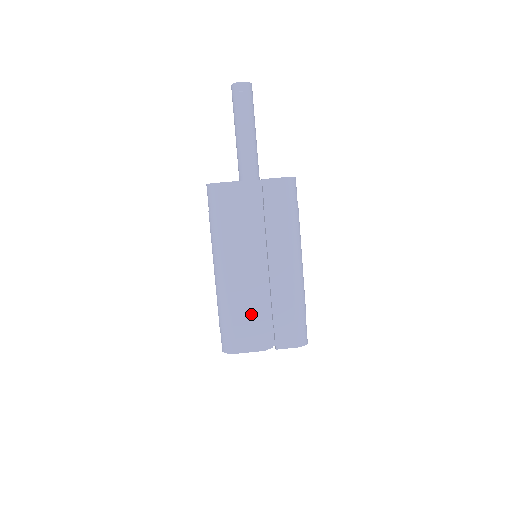
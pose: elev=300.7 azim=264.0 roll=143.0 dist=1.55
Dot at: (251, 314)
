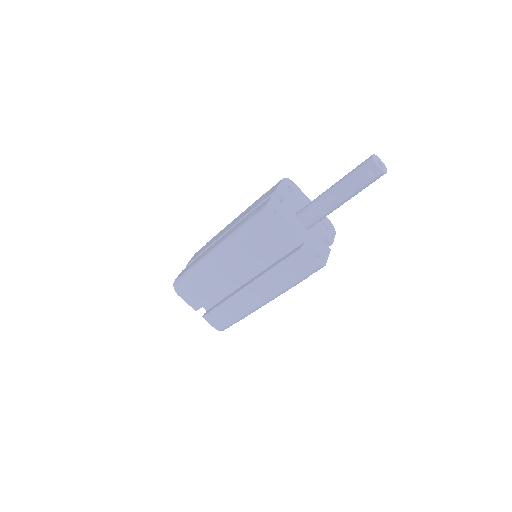
Dot at: (208, 291)
